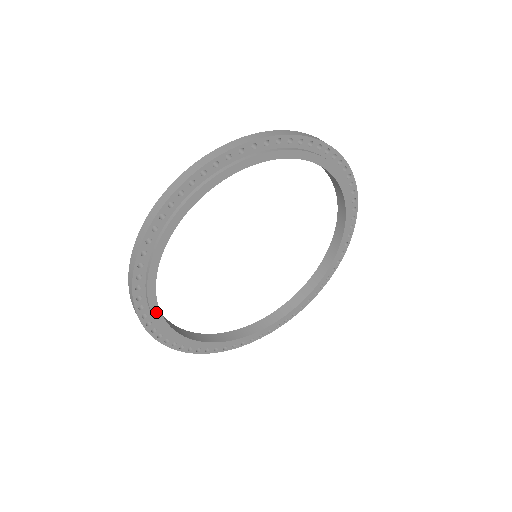
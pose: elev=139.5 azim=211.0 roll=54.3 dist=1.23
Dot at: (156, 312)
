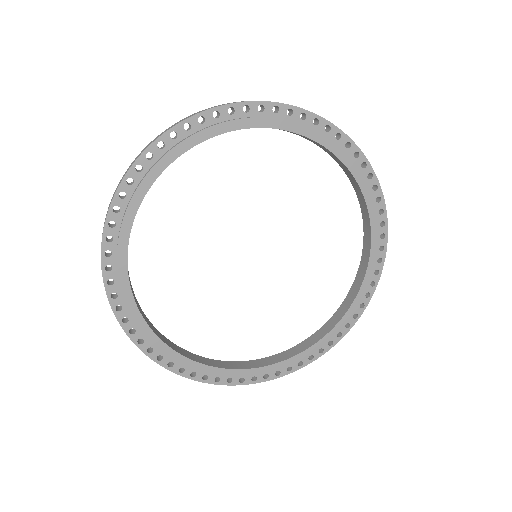
Dot at: (131, 213)
